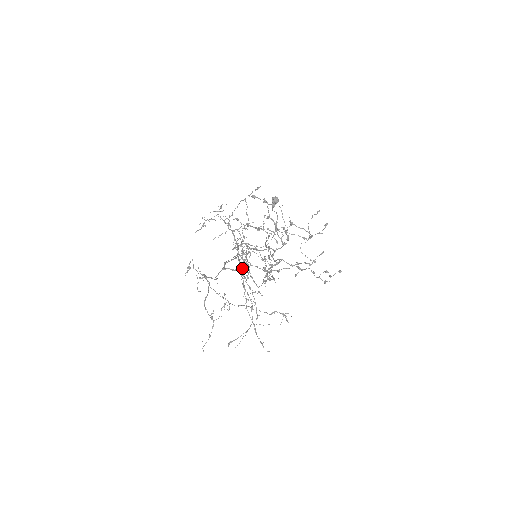
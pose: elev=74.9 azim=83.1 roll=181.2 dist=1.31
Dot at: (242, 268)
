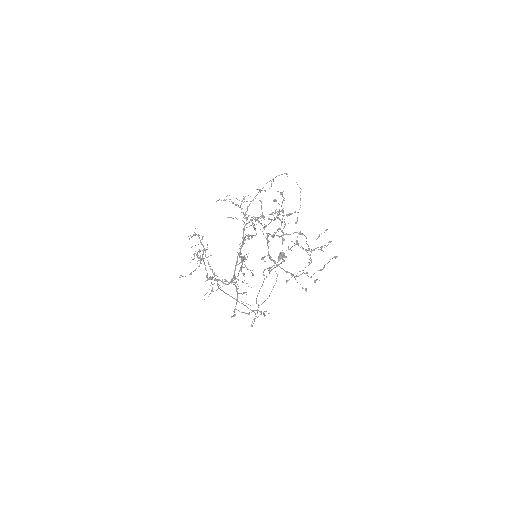
Dot at: (245, 237)
